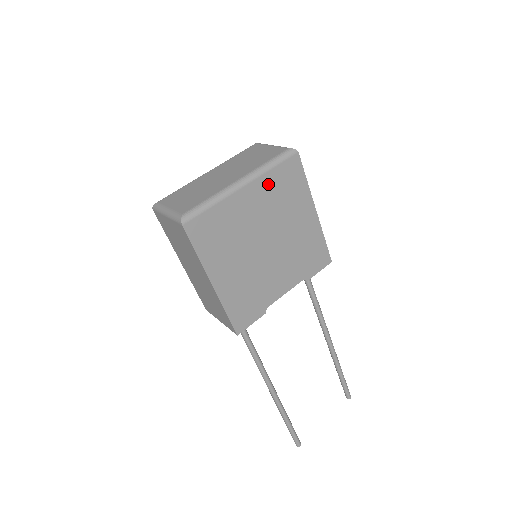
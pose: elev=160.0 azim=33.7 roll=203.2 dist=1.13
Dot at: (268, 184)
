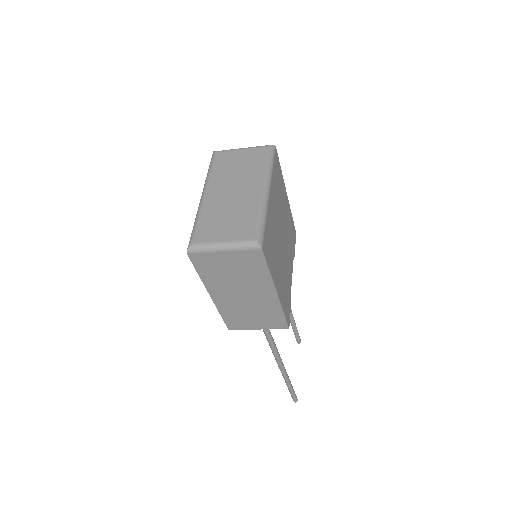
Dot at: (274, 183)
